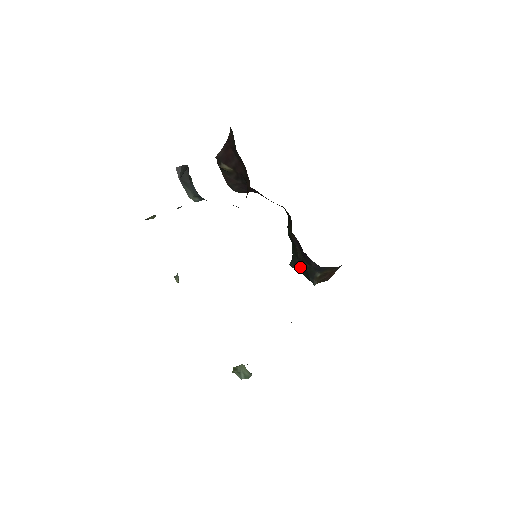
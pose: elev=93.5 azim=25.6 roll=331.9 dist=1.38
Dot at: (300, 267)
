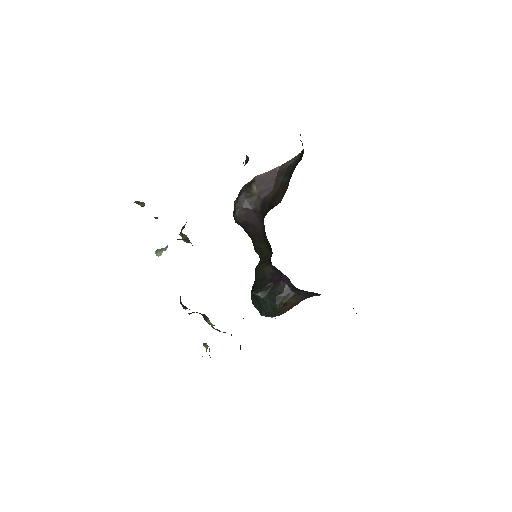
Dot at: (266, 294)
